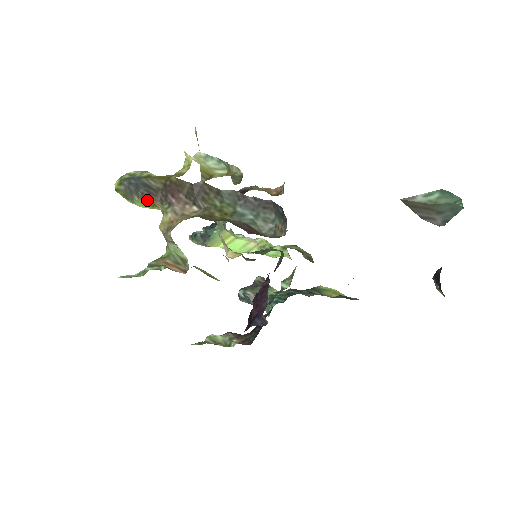
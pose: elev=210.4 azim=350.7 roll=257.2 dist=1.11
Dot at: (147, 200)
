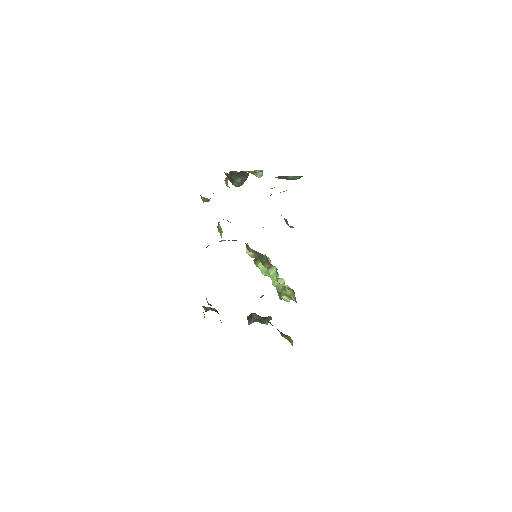
Dot at: (227, 178)
